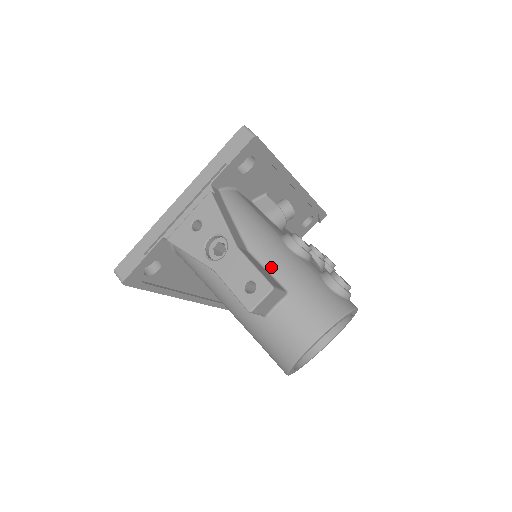
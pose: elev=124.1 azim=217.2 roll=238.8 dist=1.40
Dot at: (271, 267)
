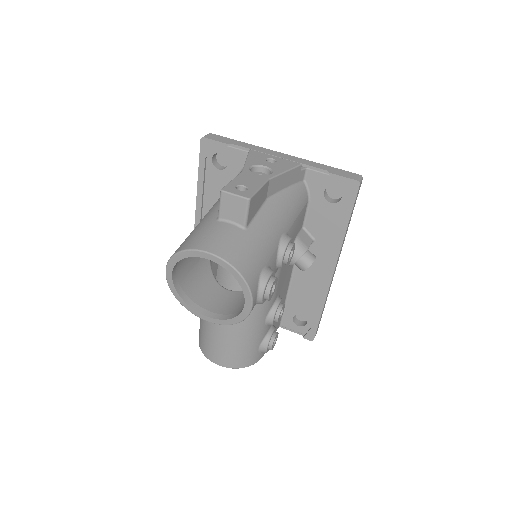
Dot at: (262, 216)
